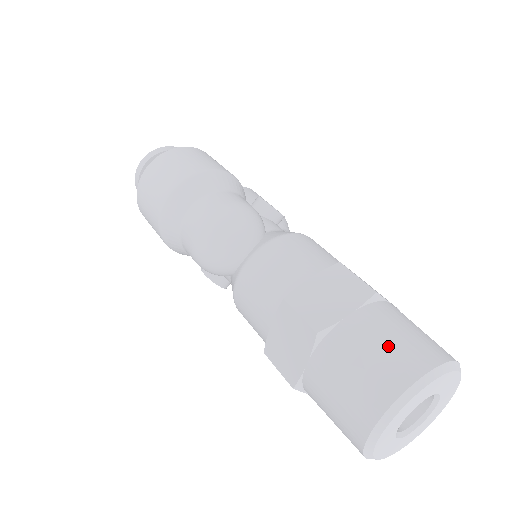
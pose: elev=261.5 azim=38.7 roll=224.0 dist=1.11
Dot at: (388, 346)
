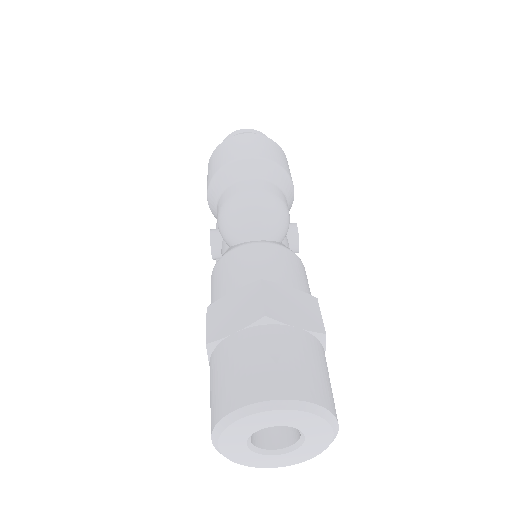
Dot at: (306, 366)
